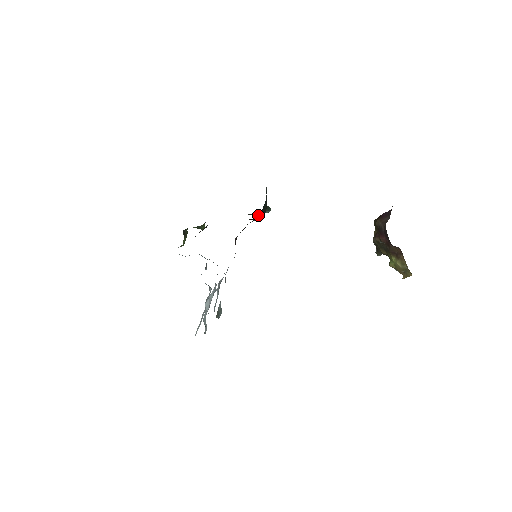
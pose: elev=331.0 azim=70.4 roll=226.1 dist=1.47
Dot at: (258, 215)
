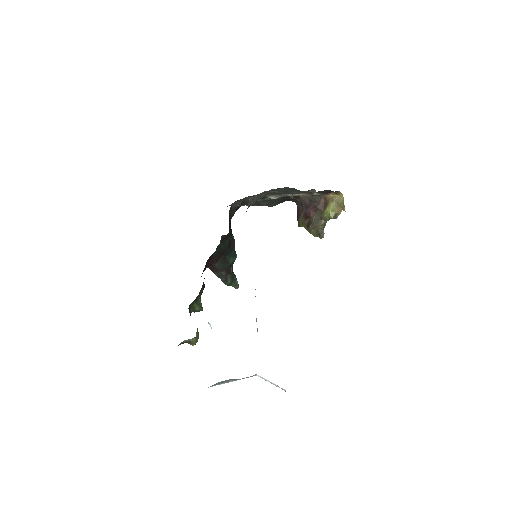
Dot at: (230, 225)
